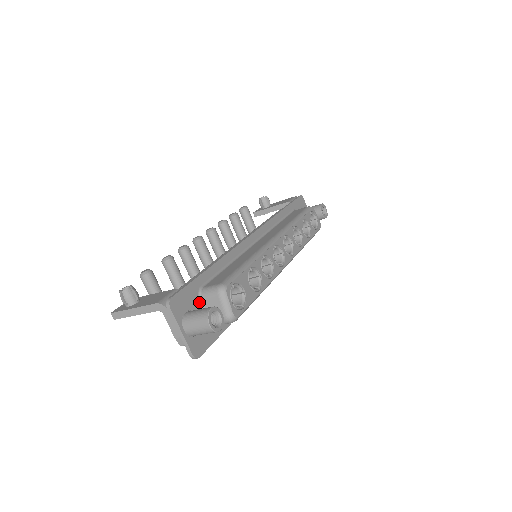
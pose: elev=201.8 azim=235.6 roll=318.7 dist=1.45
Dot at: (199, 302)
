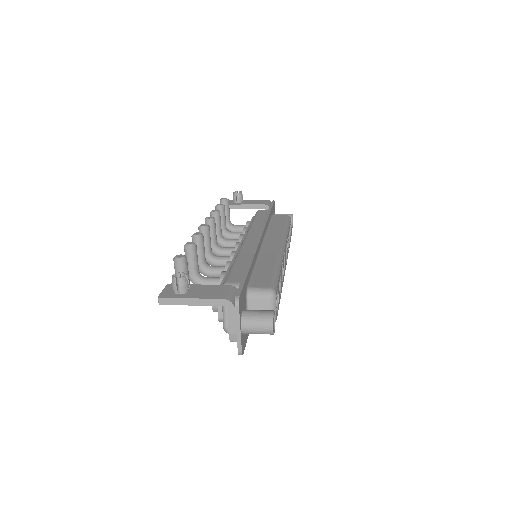
Dot at: (246, 301)
